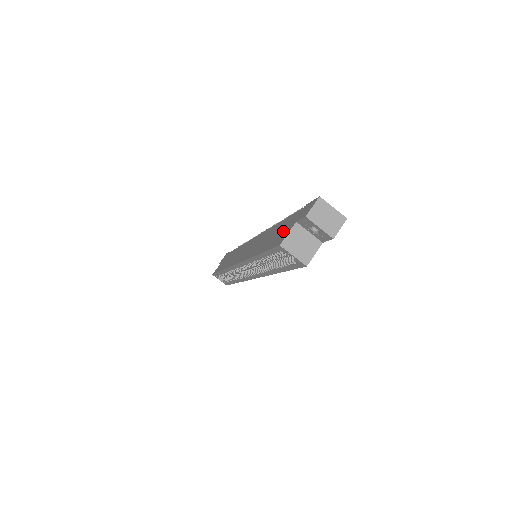
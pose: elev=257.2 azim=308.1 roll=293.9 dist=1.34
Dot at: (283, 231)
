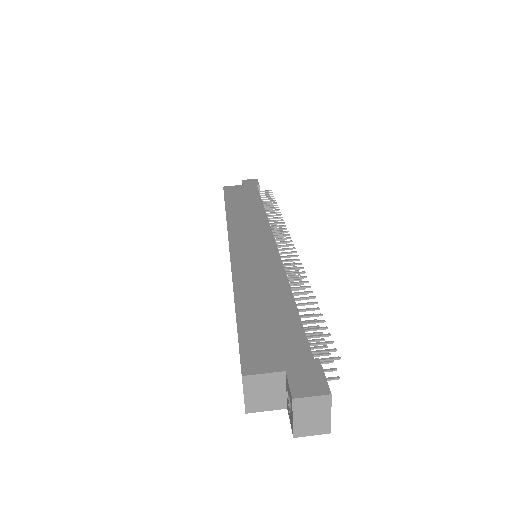
Dot at: (271, 344)
